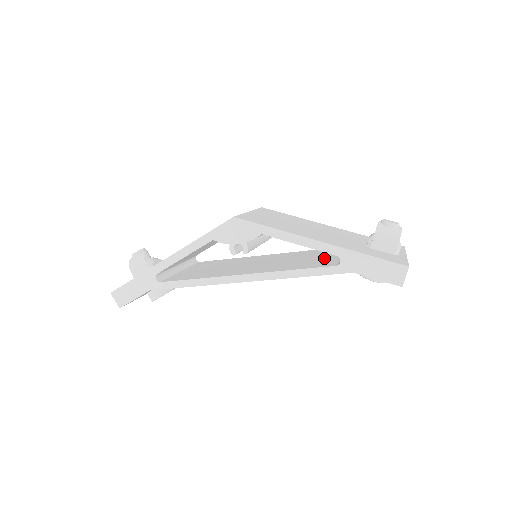
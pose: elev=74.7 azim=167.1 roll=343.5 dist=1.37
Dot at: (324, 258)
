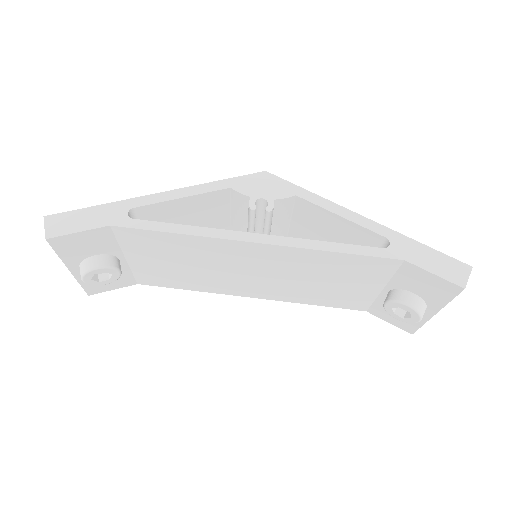
Dot at: occluded
